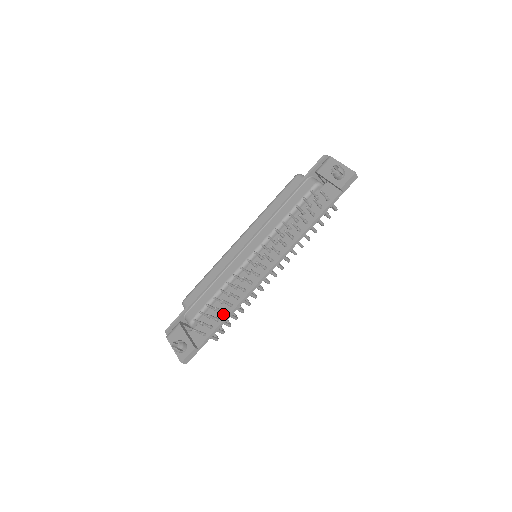
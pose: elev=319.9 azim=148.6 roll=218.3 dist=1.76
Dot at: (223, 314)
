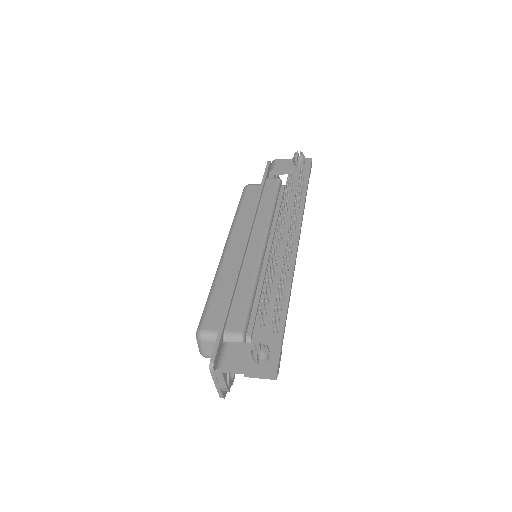
Dot at: (281, 301)
